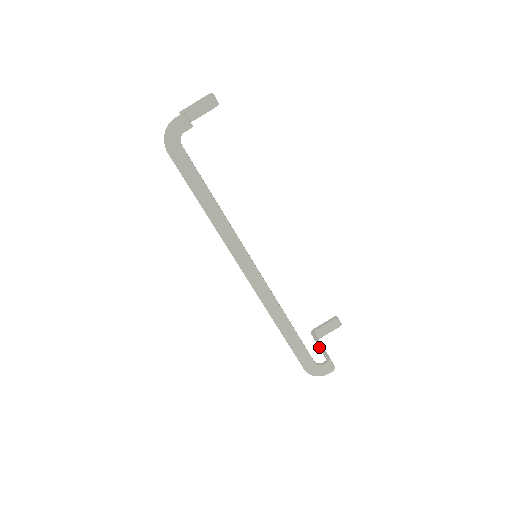
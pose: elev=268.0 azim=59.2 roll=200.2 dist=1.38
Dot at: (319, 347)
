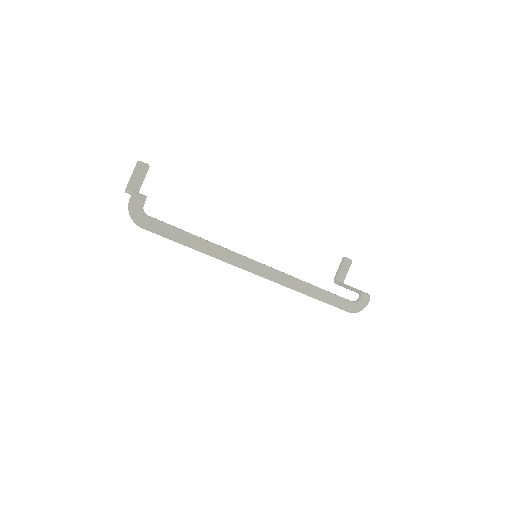
Dot at: occluded
